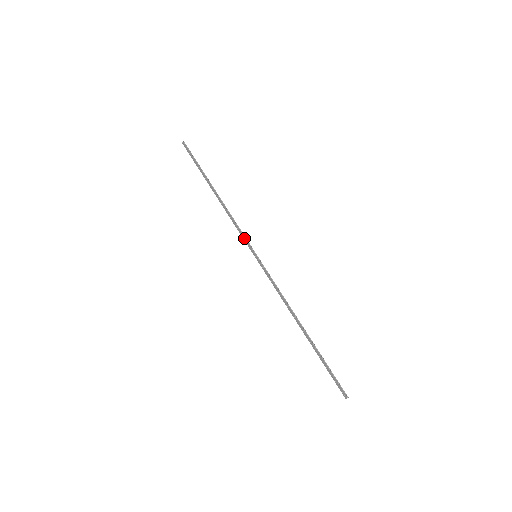
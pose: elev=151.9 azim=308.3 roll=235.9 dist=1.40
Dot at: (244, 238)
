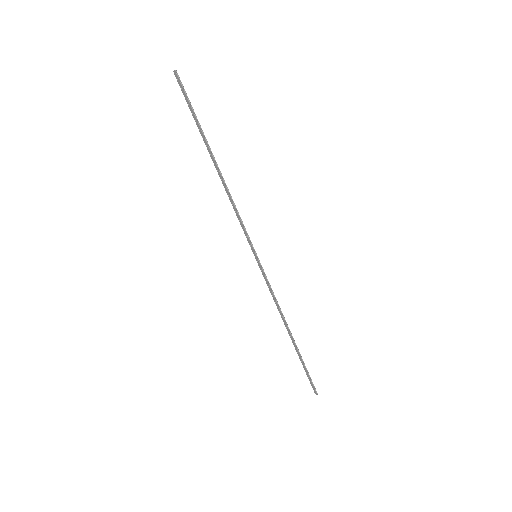
Dot at: (245, 233)
